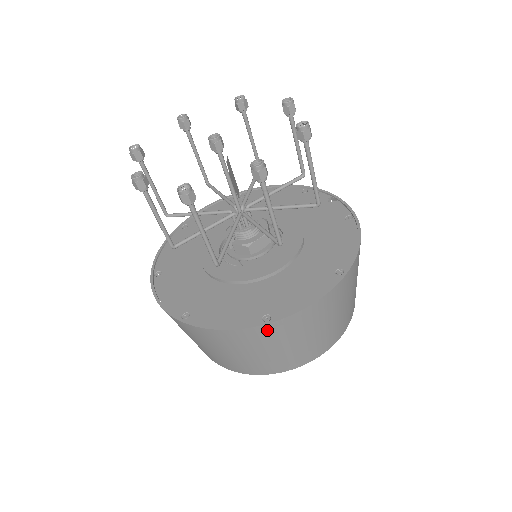
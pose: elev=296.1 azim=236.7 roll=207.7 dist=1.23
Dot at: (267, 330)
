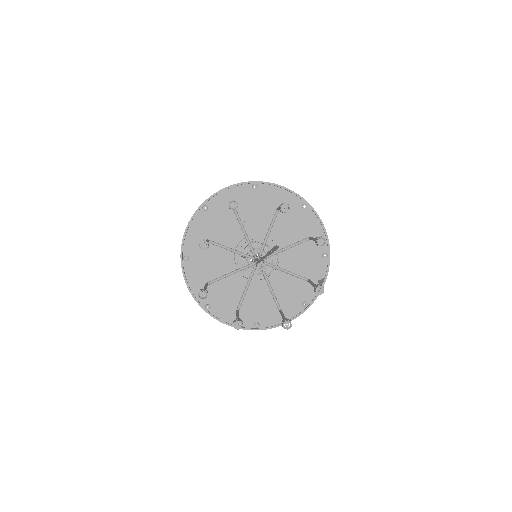
Dot at: occluded
